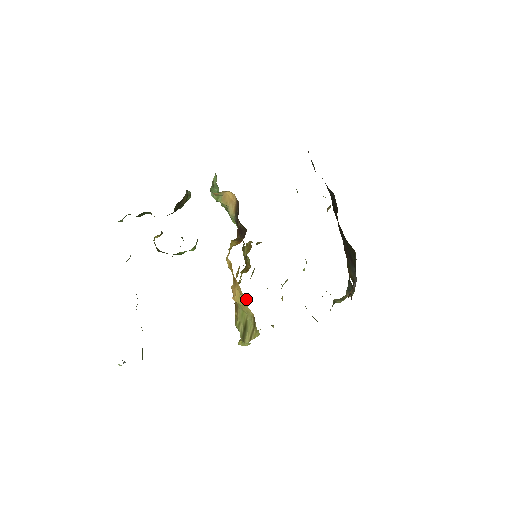
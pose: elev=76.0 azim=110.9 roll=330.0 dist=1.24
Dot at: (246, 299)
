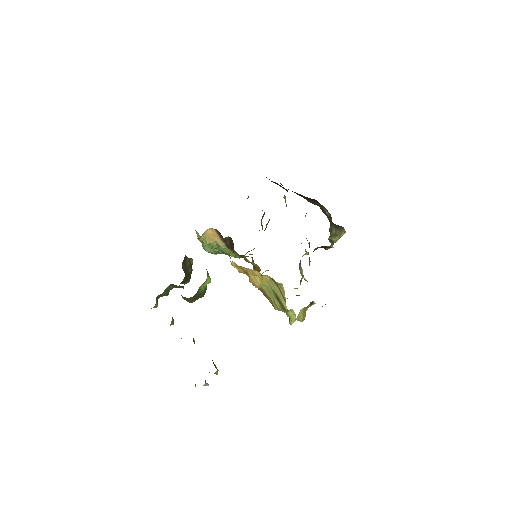
Dot at: (258, 272)
